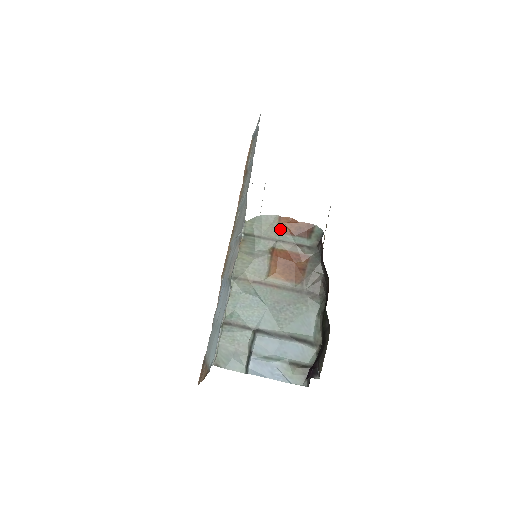
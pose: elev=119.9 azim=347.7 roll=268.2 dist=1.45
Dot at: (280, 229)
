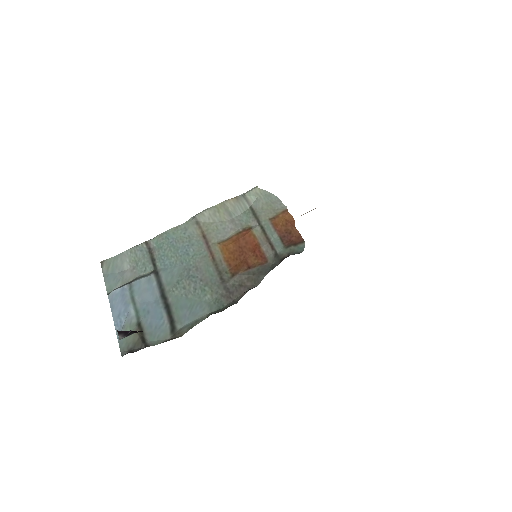
Dot at: (274, 219)
